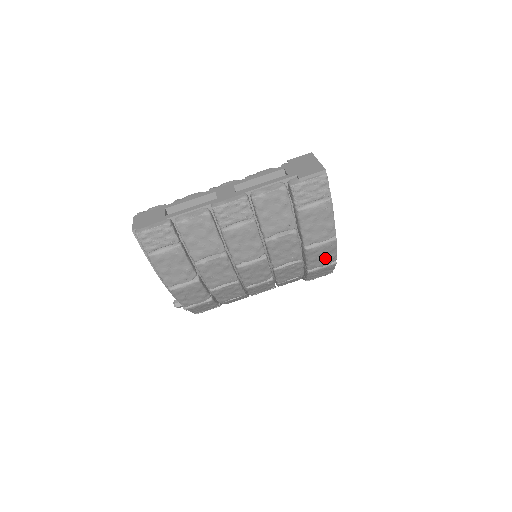
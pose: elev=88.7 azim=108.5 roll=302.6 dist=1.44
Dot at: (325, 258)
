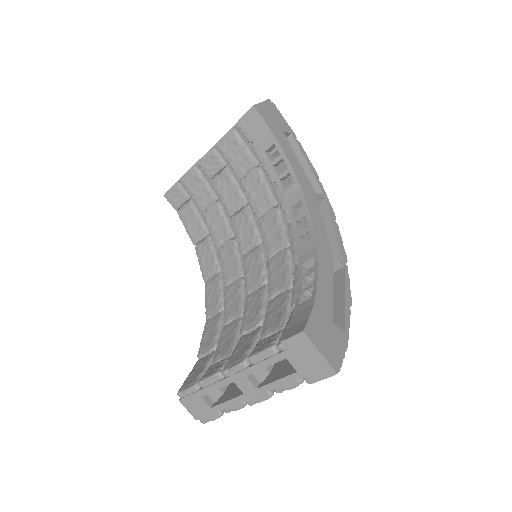
Dot at: occluded
